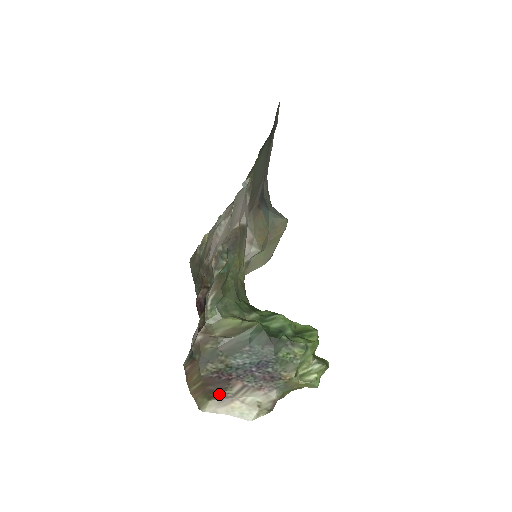
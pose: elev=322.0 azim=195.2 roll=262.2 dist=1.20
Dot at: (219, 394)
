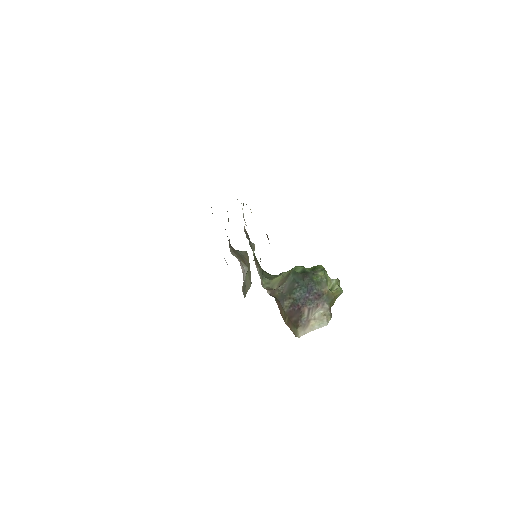
Dot at: (300, 322)
